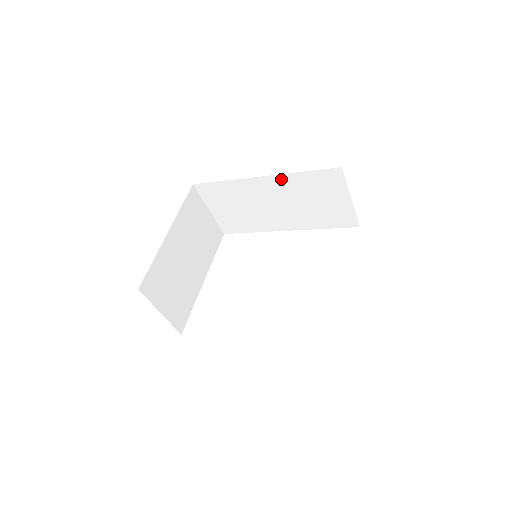
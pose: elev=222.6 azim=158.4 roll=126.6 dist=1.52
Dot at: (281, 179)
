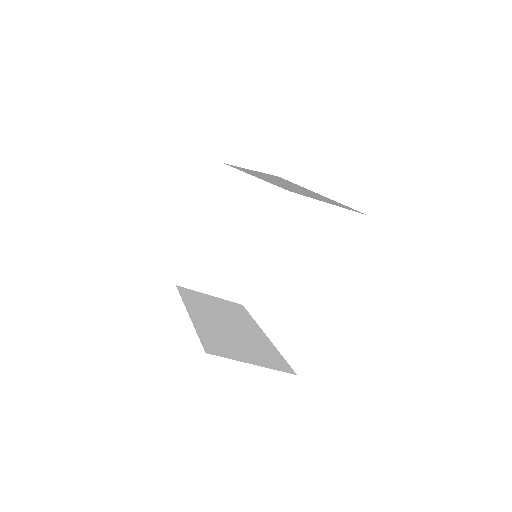
Dot at: (259, 173)
